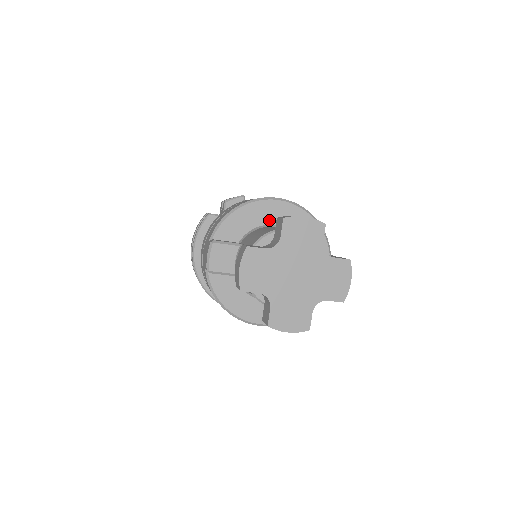
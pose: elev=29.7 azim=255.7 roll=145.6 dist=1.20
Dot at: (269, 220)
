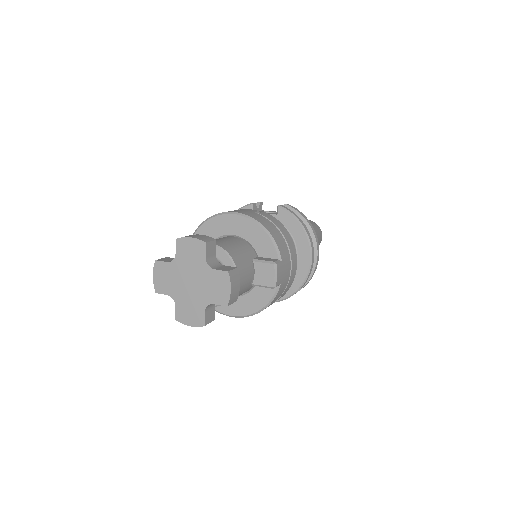
Dot at: (227, 231)
